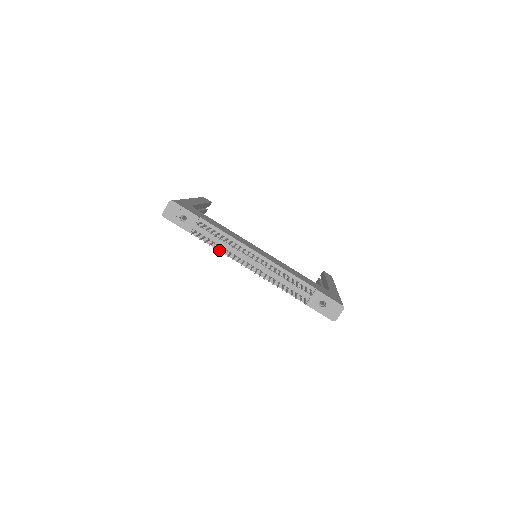
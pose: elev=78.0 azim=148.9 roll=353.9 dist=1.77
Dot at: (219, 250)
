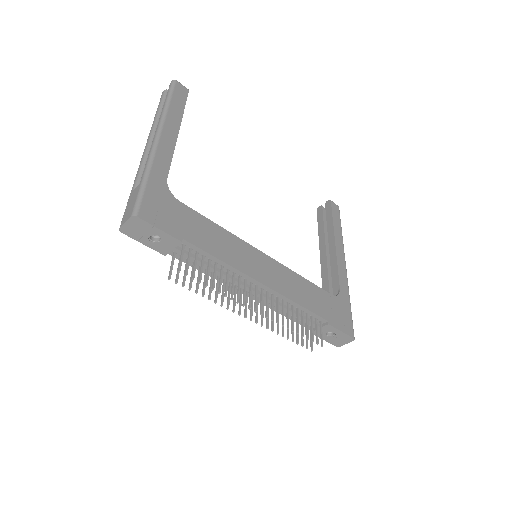
Dot at: (210, 298)
